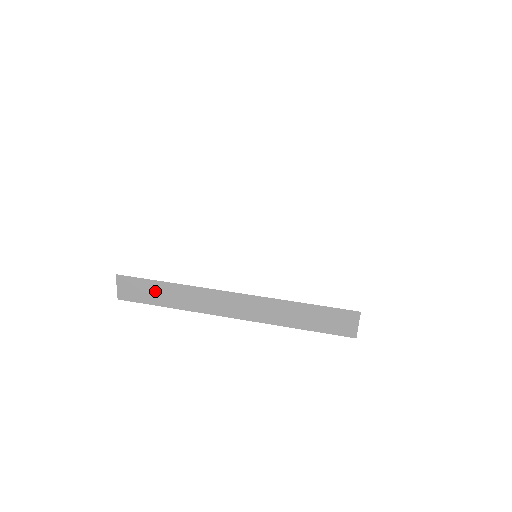
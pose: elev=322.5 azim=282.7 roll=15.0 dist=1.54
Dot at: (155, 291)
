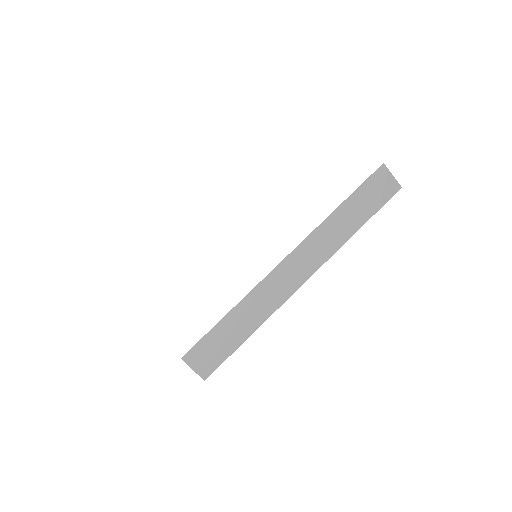
Dot at: (227, 333)
